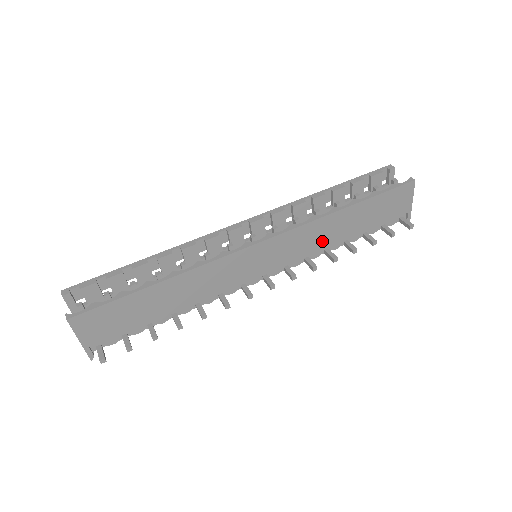
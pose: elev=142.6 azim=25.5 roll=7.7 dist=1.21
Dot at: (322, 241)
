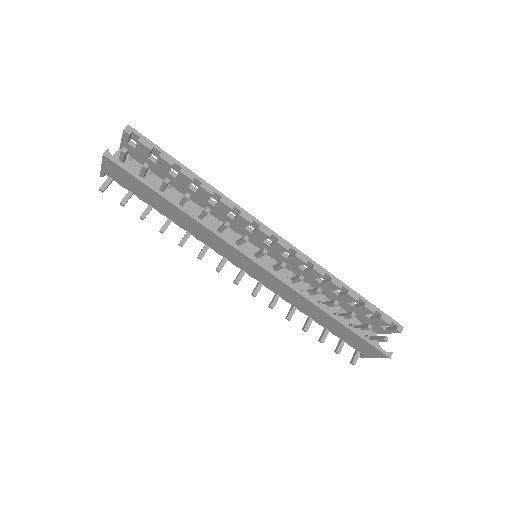
Dot at: (297, 303)
